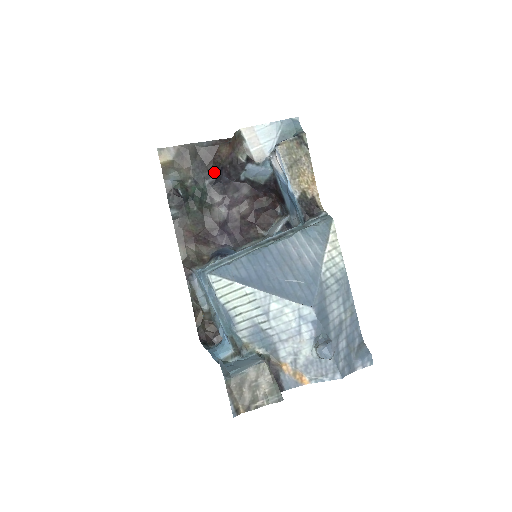
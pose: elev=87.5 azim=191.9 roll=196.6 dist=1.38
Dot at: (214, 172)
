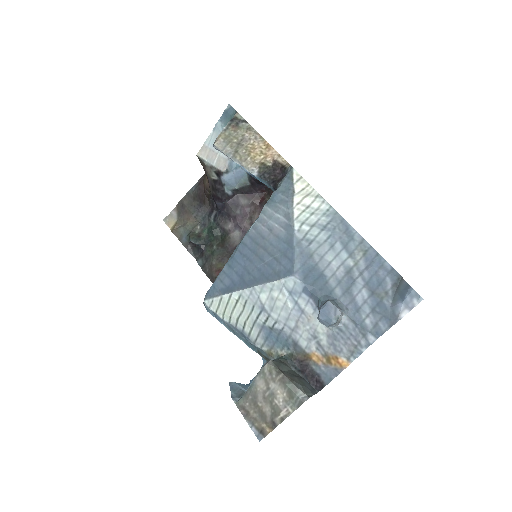
Dot at: (212, 205)
